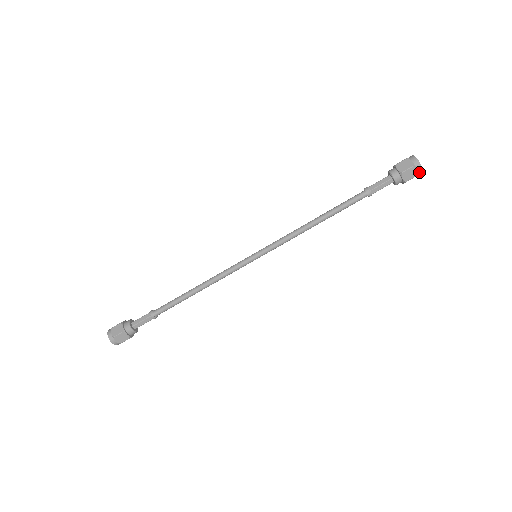
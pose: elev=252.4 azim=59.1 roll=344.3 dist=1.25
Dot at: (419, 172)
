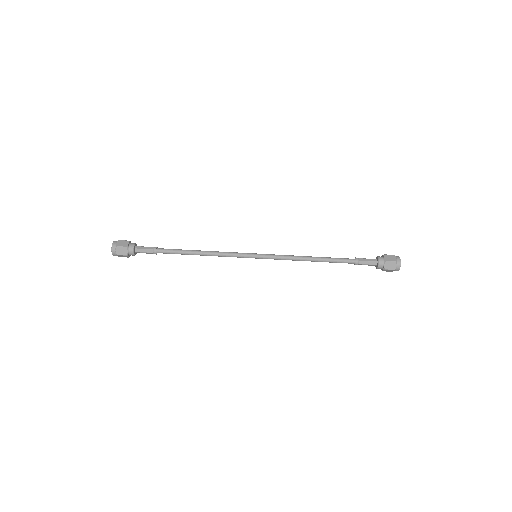
Dot at: (397, 268)
